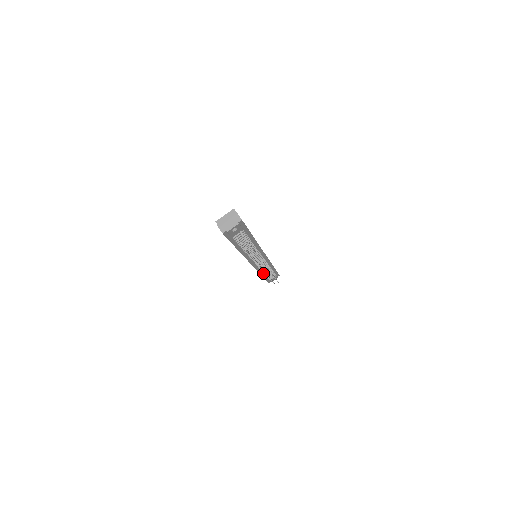
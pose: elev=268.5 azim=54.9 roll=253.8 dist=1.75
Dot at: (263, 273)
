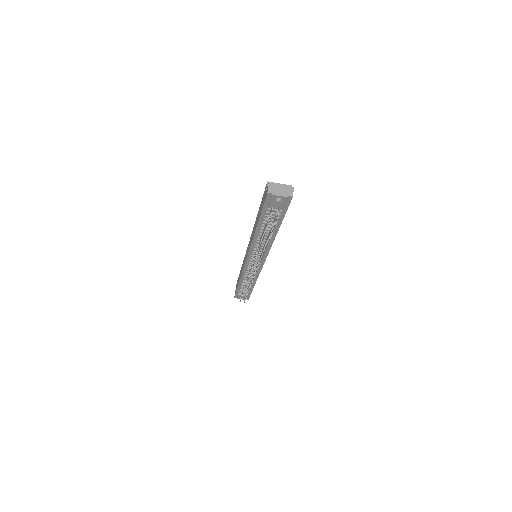
Dot at: occluded
